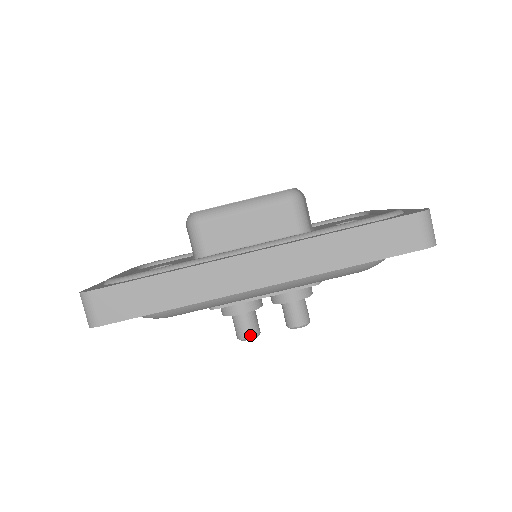
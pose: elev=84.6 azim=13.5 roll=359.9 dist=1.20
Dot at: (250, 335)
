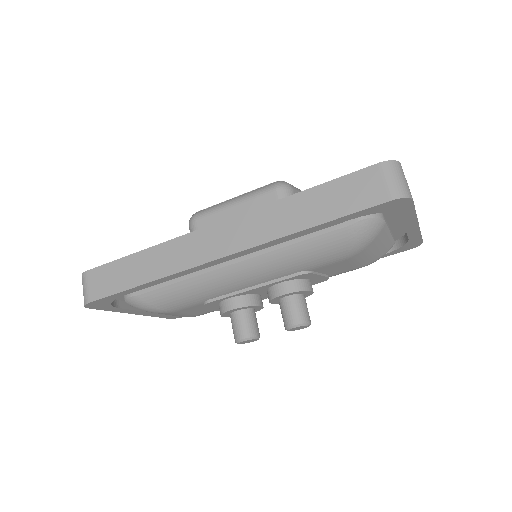
Dot at: (244, 335)
